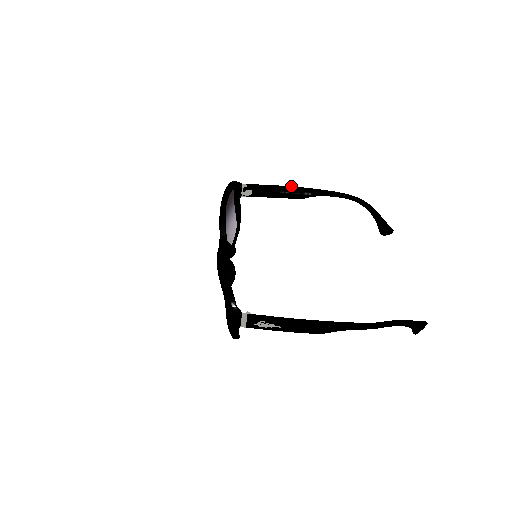
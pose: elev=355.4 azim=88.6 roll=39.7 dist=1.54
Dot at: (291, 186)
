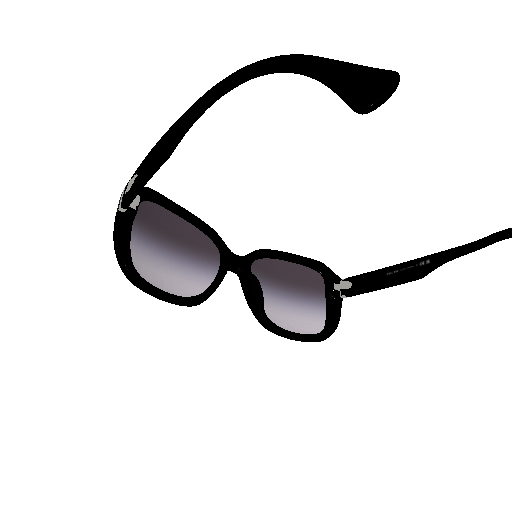
Dot at: occluded
